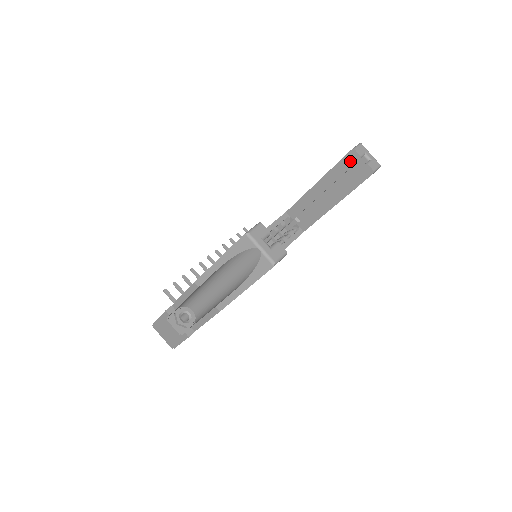
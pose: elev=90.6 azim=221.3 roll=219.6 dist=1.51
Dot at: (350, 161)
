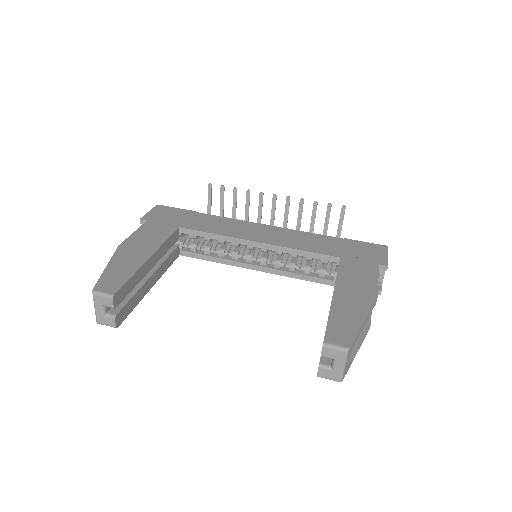
Dot at: occluded
